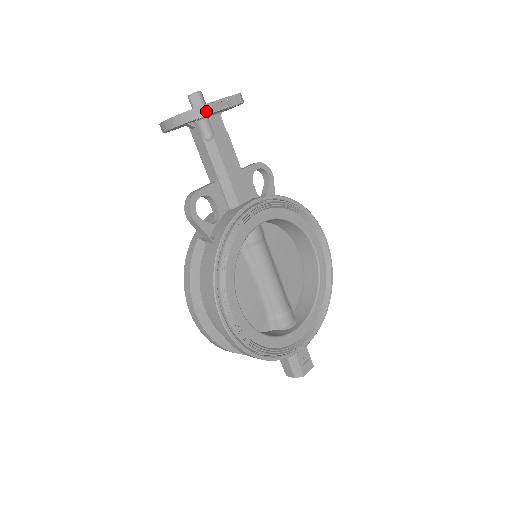
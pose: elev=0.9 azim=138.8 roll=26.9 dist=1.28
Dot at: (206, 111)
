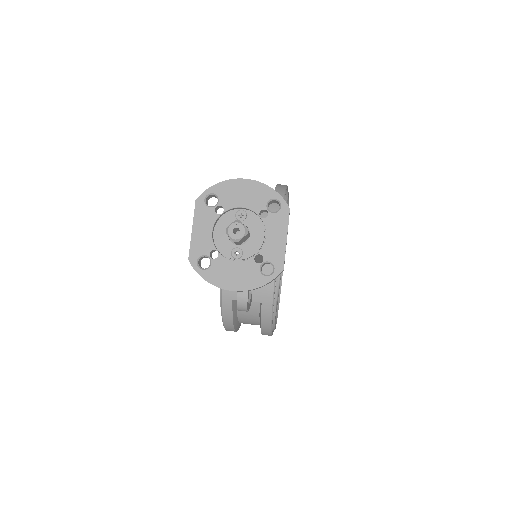
Dot at: (283, 270)
